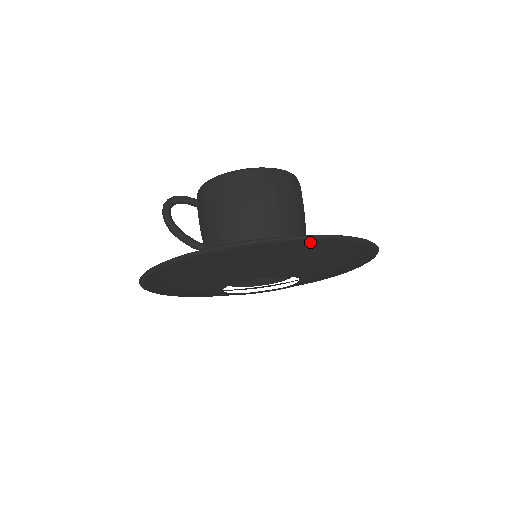
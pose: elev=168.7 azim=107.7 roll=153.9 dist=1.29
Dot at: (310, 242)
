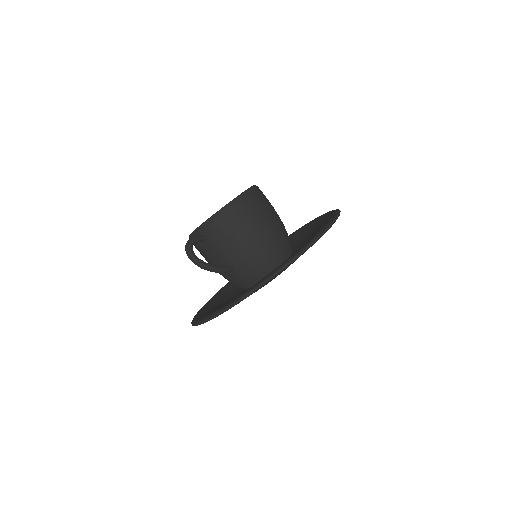
Dot at: occluded
